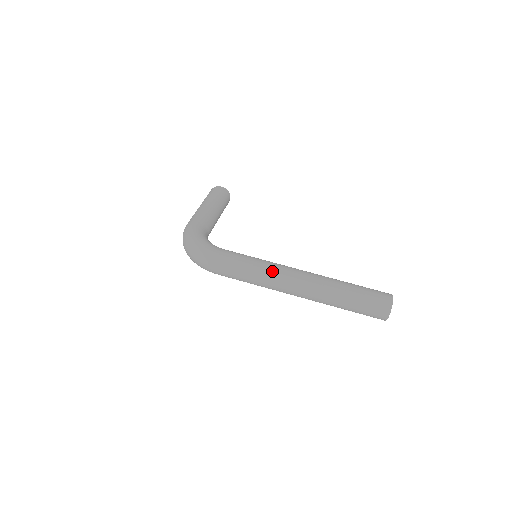
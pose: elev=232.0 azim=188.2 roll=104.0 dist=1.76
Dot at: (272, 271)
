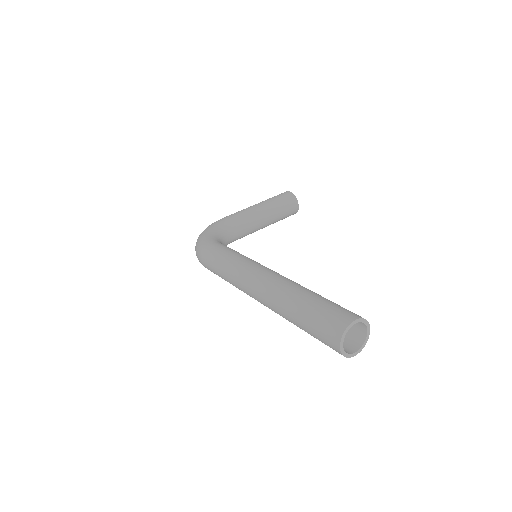
Dot at: (238, 267)
